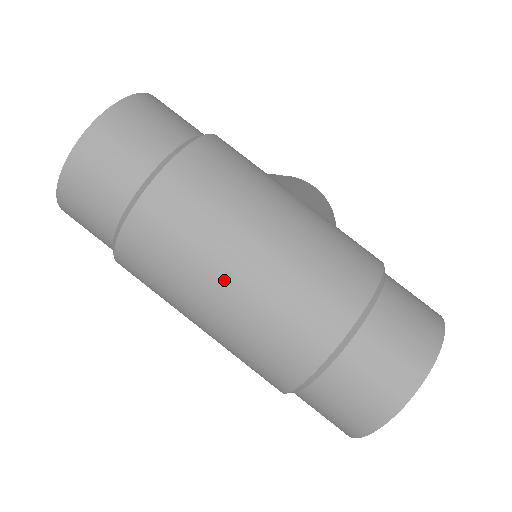
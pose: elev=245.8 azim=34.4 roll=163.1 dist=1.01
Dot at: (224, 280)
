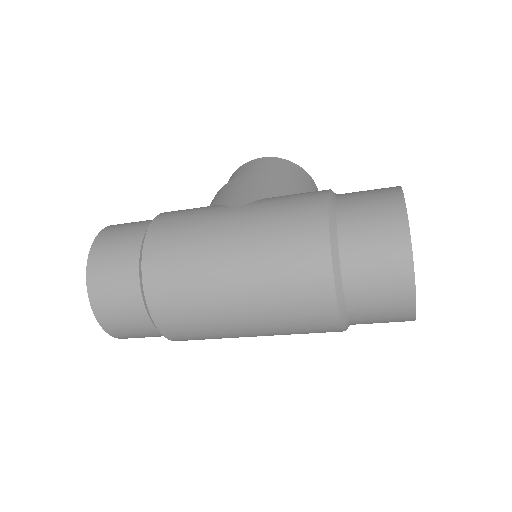
Dot at: (234, 308)
